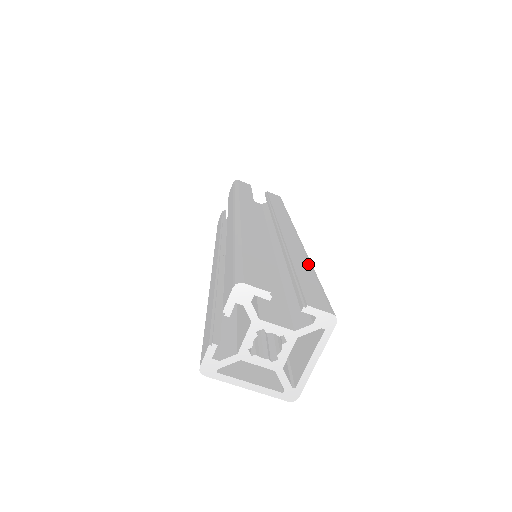
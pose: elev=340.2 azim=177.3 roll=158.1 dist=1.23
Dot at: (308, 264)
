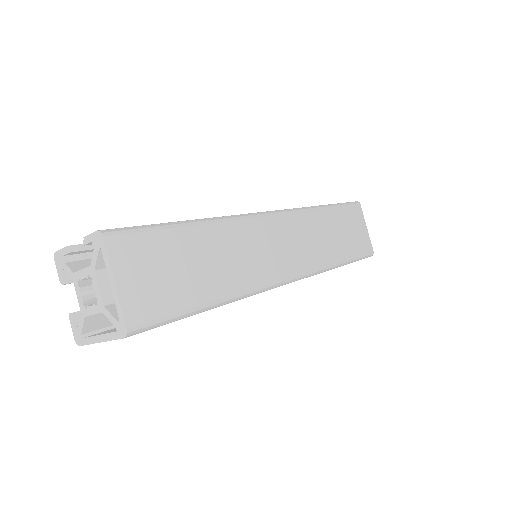
Dot at: (195, 220)
